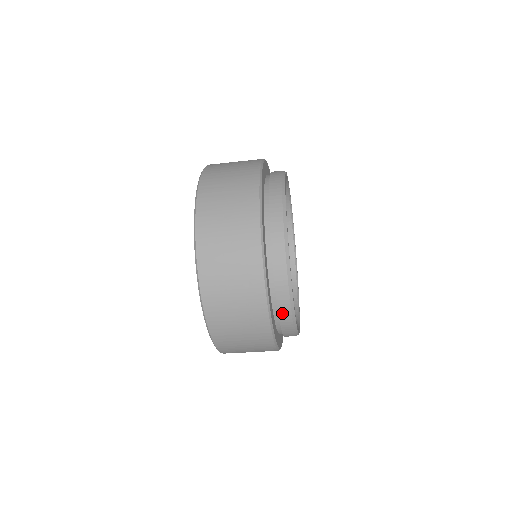
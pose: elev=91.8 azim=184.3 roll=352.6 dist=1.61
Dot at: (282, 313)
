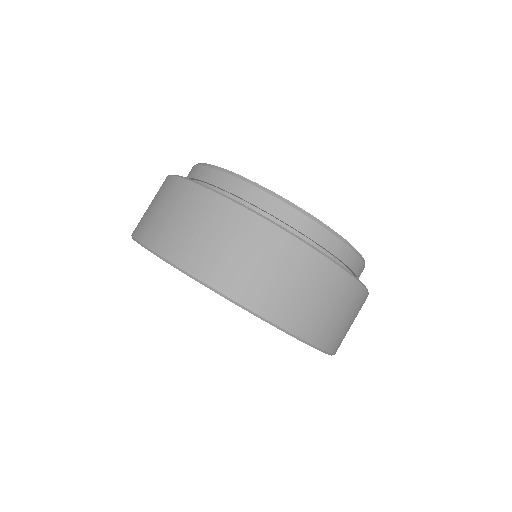
Dot at: occluded
